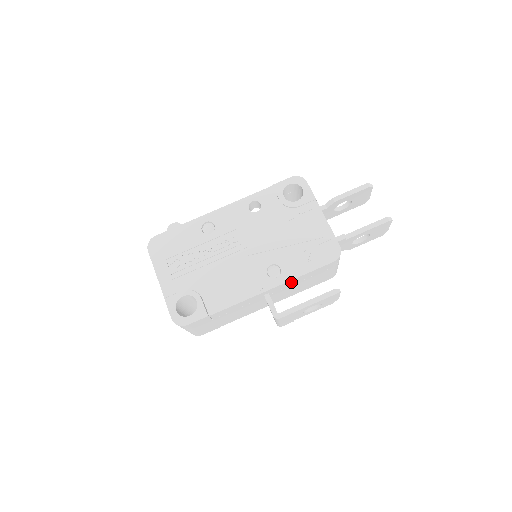
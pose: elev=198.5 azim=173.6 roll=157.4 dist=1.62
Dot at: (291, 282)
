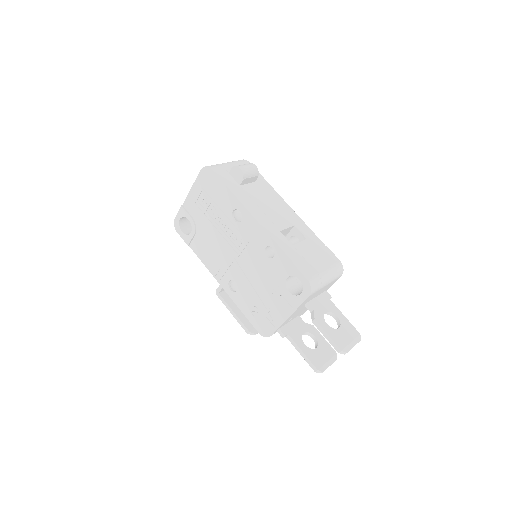
Dot at: occluded
